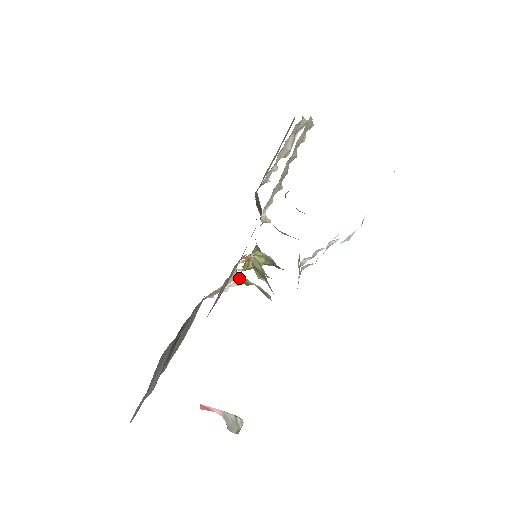
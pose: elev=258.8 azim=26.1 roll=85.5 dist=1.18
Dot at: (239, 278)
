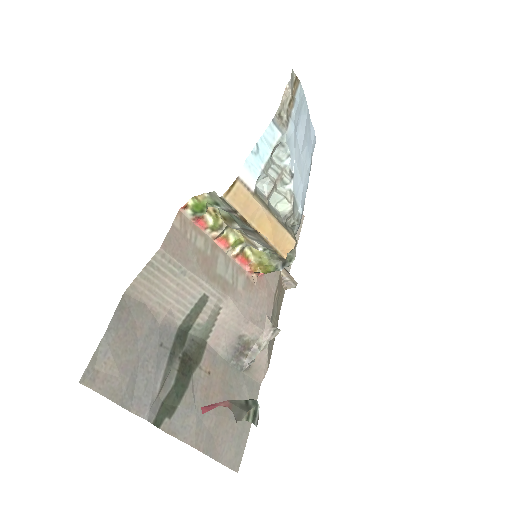
Dot at: (192, 203)
